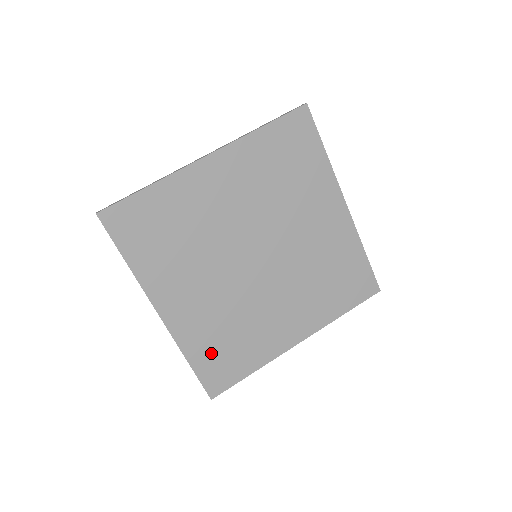
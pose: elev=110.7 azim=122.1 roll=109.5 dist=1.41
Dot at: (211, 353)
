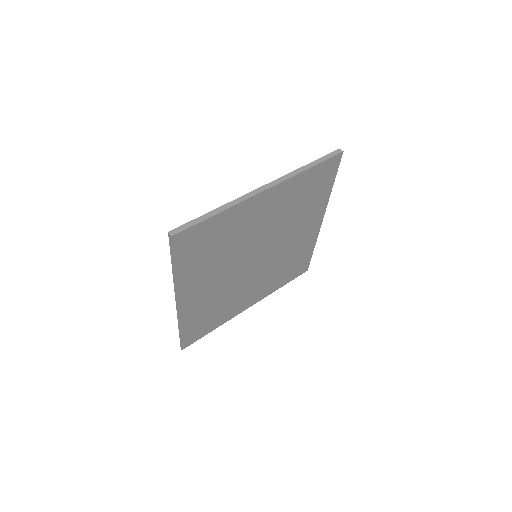
Dot at: (197, 322)
